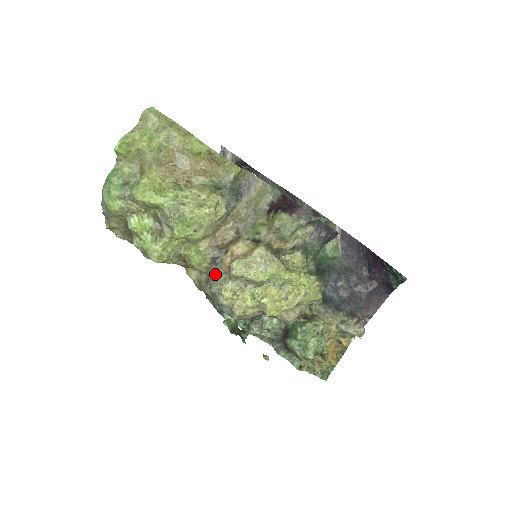
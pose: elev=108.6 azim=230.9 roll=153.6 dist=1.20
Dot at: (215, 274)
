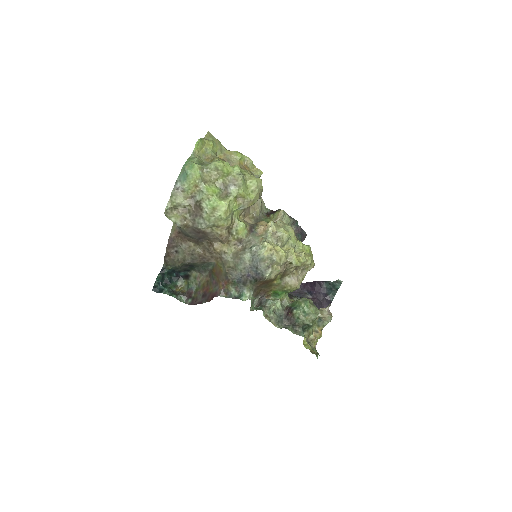
Dot at: (253, 238)
